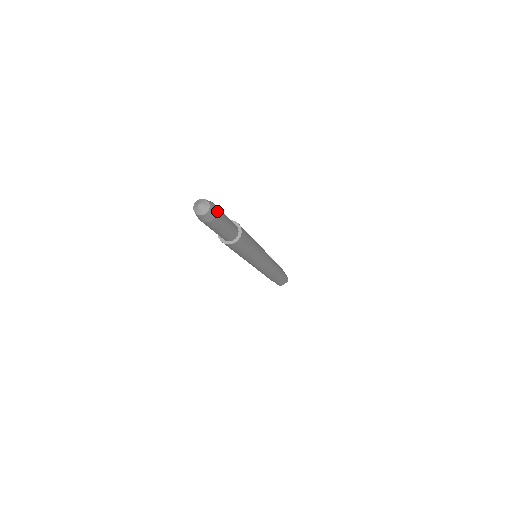
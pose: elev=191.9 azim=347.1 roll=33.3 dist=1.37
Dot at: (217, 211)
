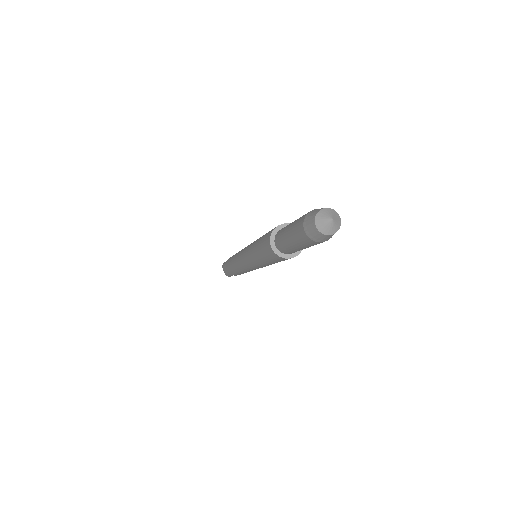
Dot at: occluded
